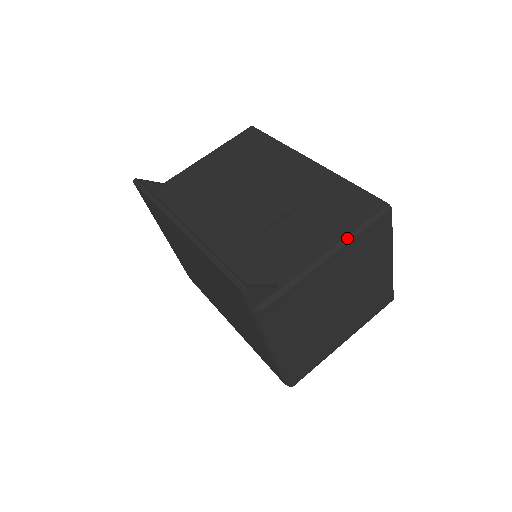
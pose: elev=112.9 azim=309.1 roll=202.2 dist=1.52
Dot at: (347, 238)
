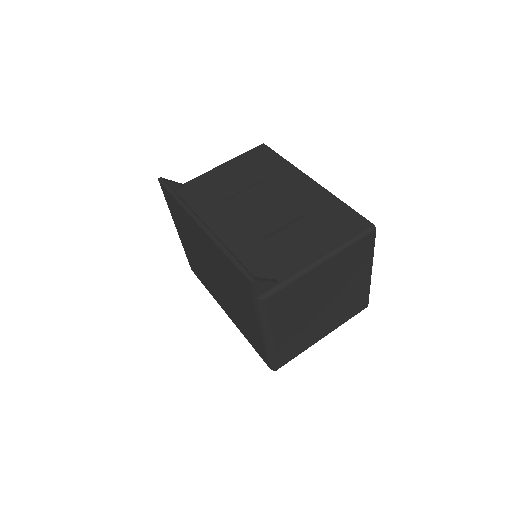
Dot at: (338, 249)
